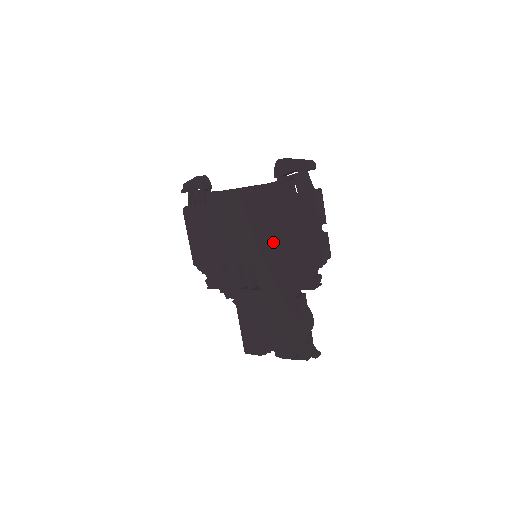
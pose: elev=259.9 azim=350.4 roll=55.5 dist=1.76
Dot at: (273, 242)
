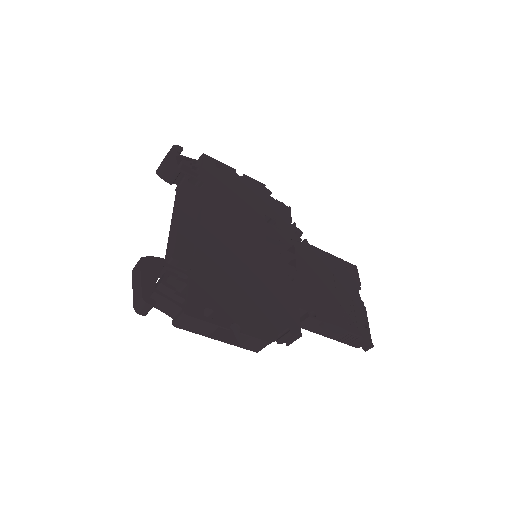
Dot at: occluded
